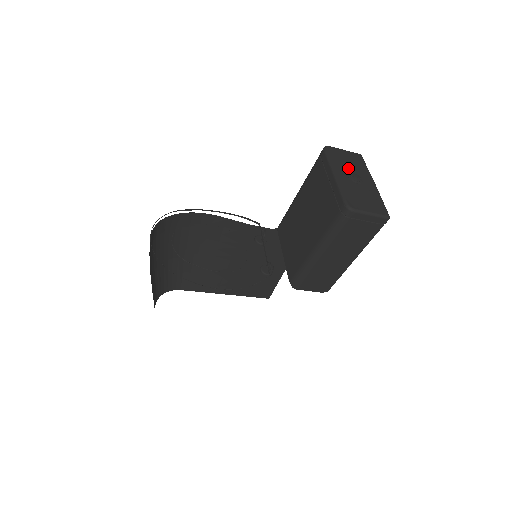
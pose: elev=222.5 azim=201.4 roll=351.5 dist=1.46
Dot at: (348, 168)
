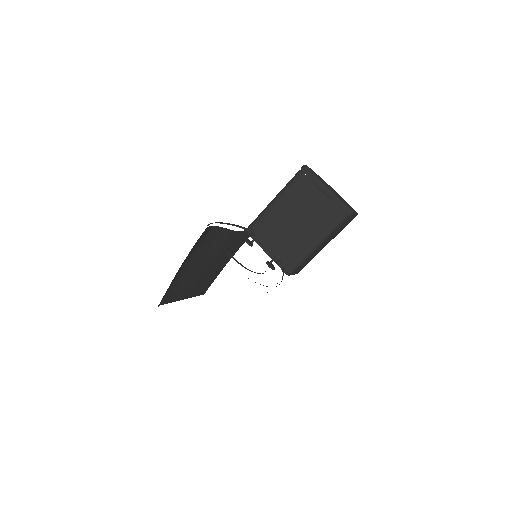
Dot at: occluded
